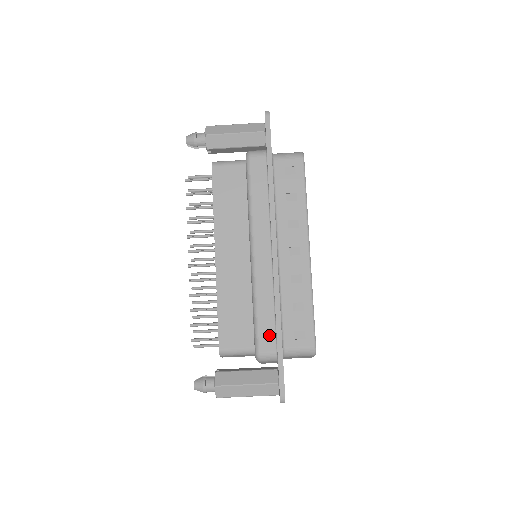
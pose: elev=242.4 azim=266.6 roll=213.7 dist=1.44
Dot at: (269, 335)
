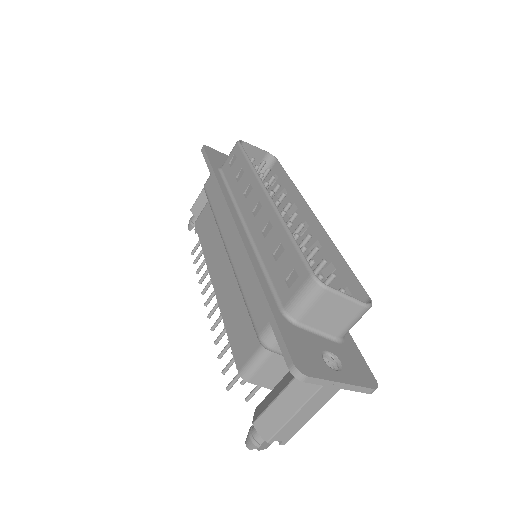
Dot at: (260, 307)
